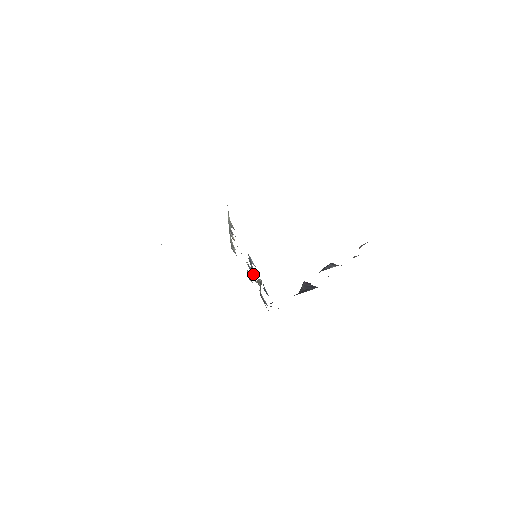
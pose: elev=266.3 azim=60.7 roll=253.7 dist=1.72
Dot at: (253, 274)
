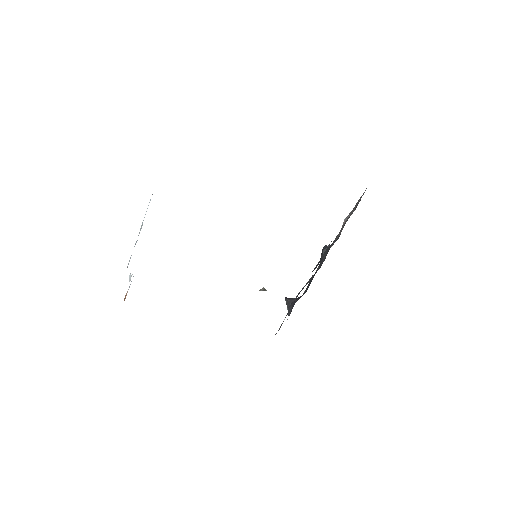
Dot at: occluded
